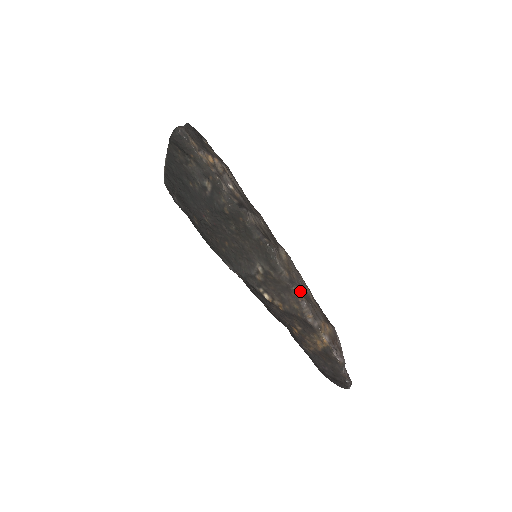
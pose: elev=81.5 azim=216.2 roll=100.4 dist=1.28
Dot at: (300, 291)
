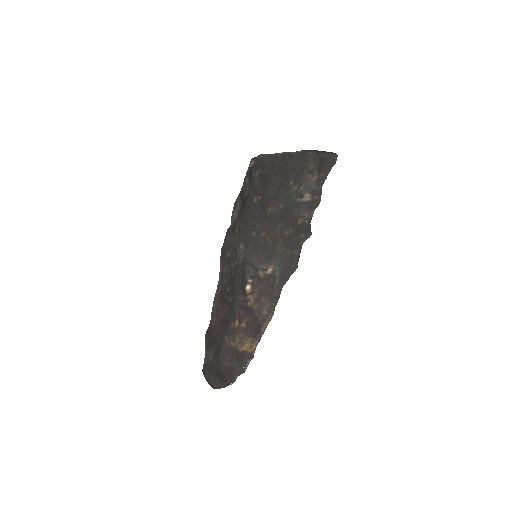
Dot at: occluded
